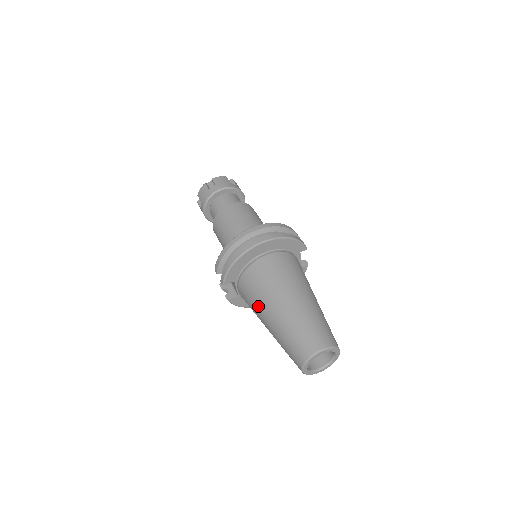
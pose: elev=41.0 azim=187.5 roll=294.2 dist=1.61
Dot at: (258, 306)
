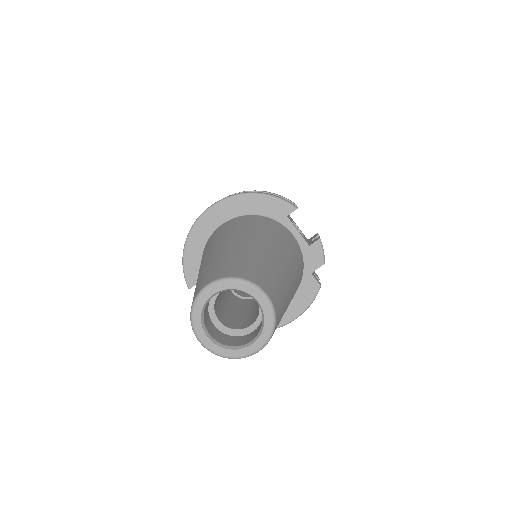
Dot at: occluded
